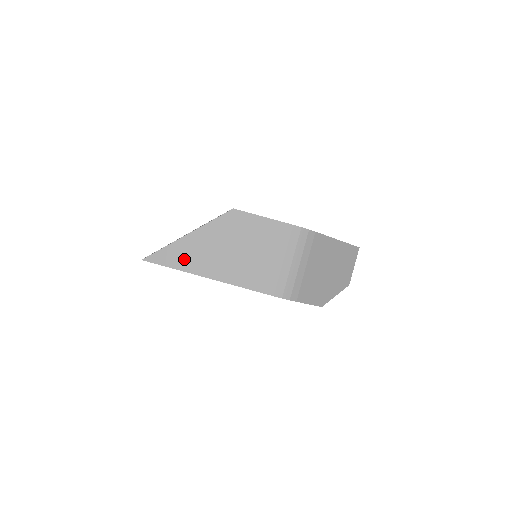
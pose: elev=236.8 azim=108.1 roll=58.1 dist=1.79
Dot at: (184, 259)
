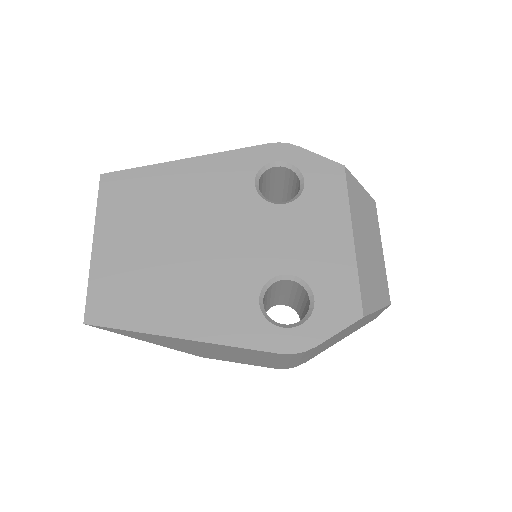
Dot at: occluded
